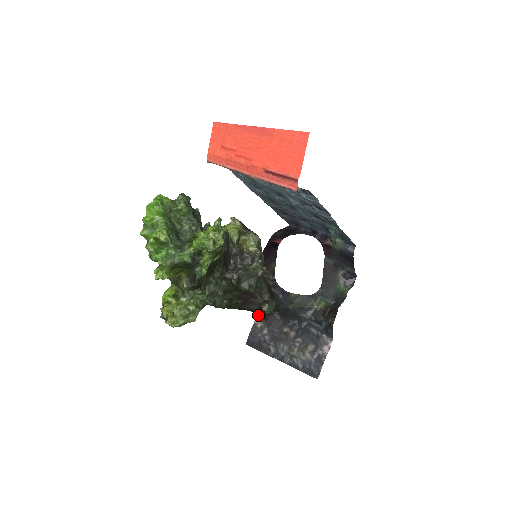
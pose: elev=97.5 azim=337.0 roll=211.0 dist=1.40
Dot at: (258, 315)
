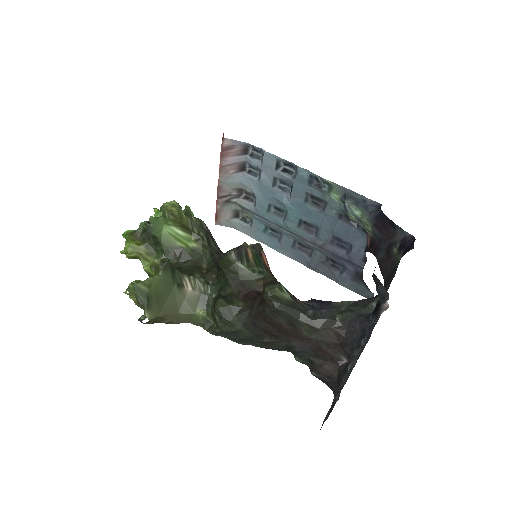
Dot at: (334, 392)
